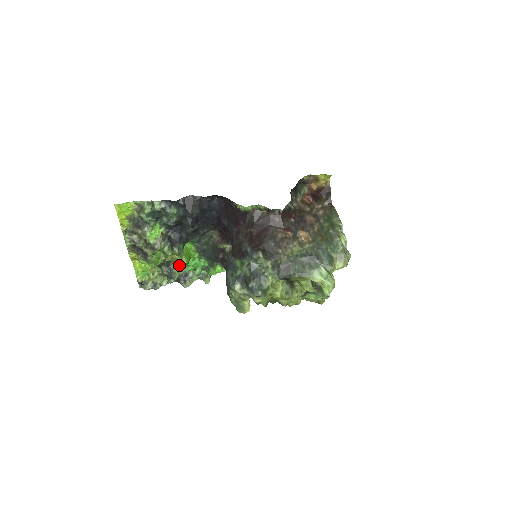
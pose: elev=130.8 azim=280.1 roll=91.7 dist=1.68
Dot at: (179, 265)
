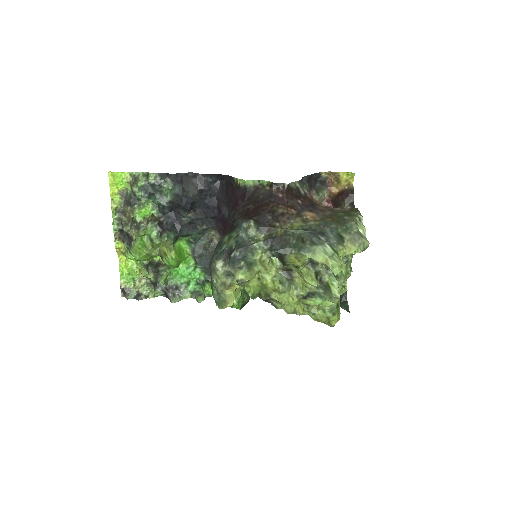
Dot at: (166, 260)
